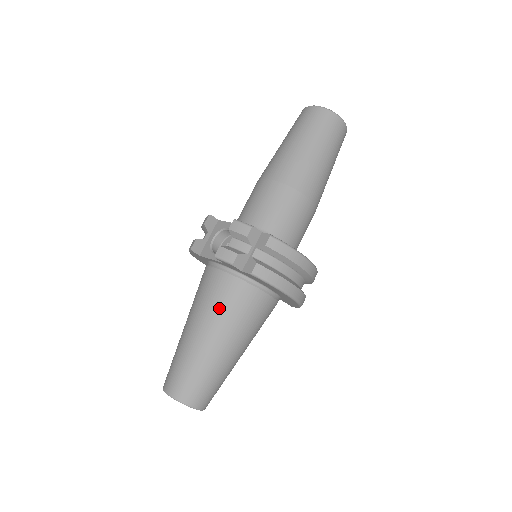
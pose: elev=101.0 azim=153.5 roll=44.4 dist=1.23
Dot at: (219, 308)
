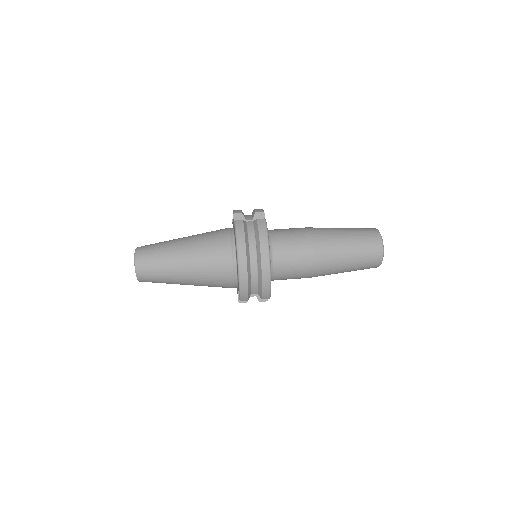
Dot at: (205, 235)
